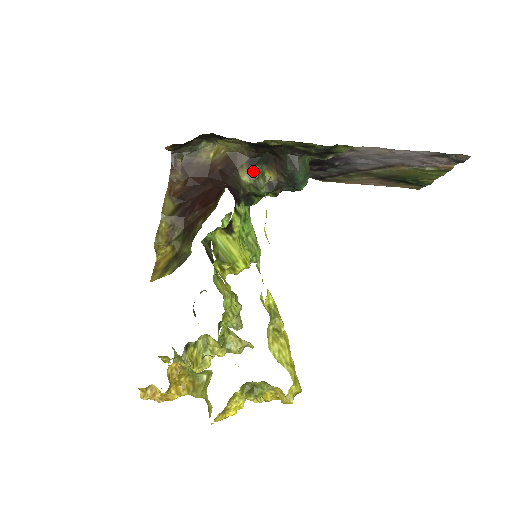
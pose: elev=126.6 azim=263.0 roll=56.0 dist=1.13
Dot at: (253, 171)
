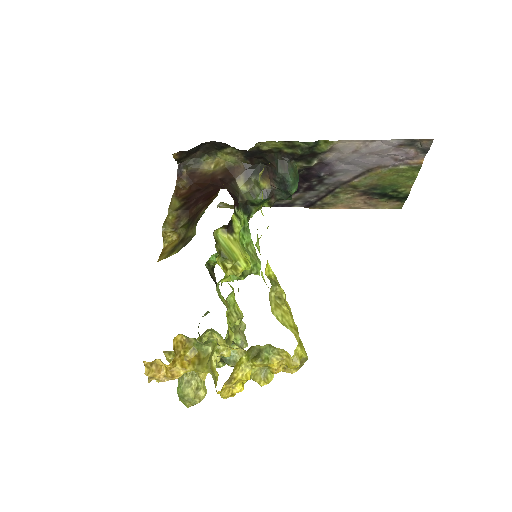
Dot at: (249, 181)
